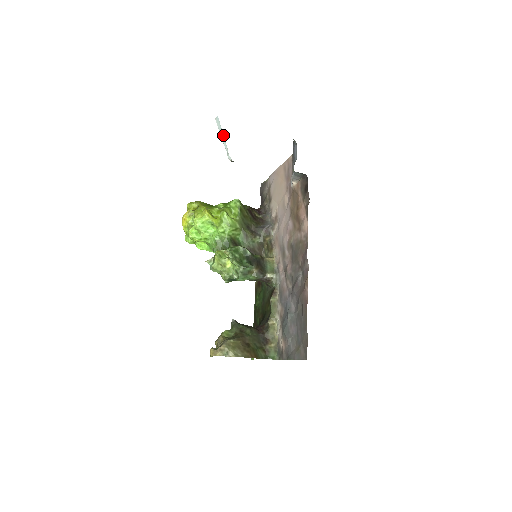
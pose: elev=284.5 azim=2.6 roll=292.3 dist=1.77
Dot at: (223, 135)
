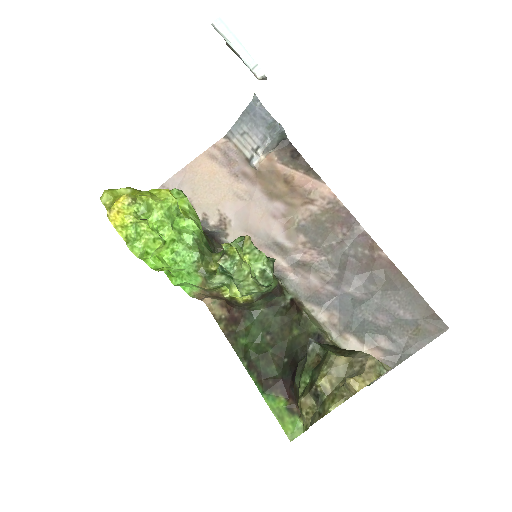
Dot at: (240, 42)
